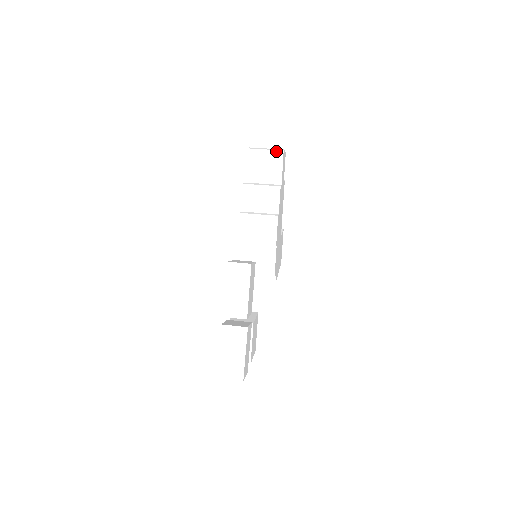
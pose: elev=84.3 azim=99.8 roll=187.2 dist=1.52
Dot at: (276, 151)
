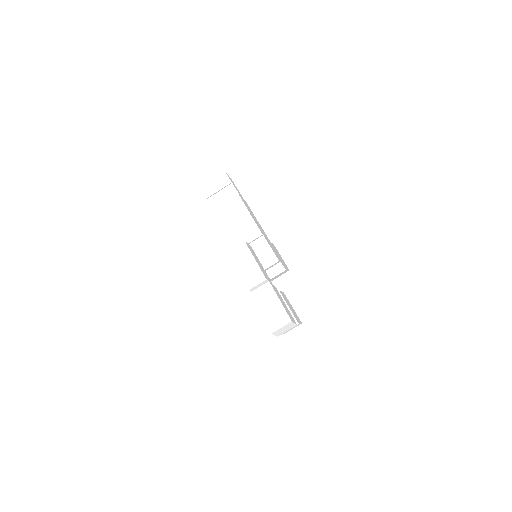
Dot at: (221, 176)
